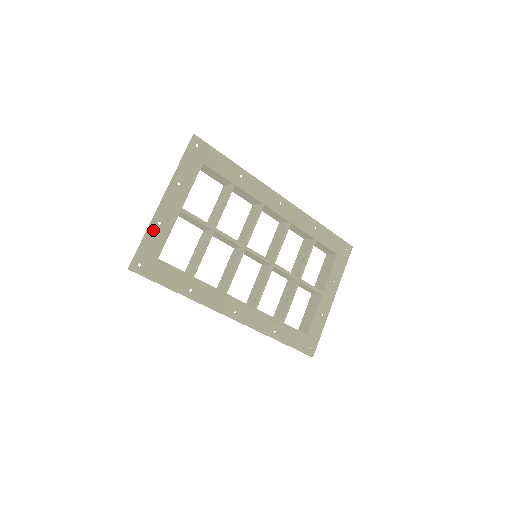
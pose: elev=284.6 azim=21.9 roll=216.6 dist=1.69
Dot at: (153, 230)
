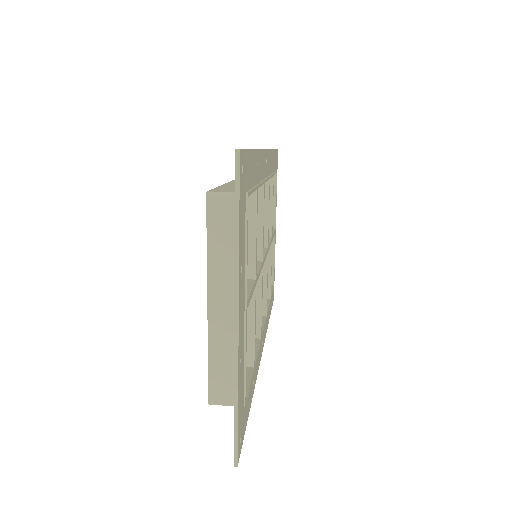
Dot at: (239, 380)
